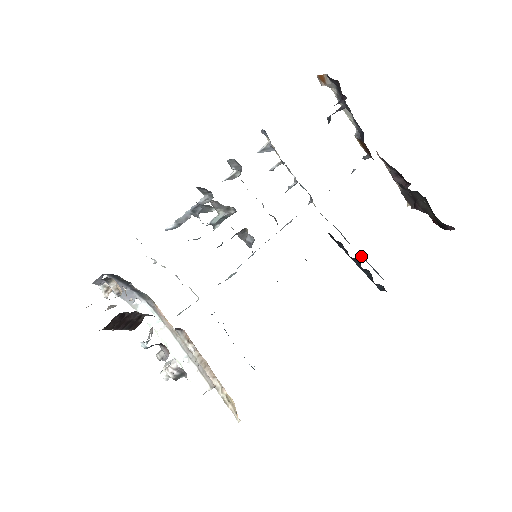
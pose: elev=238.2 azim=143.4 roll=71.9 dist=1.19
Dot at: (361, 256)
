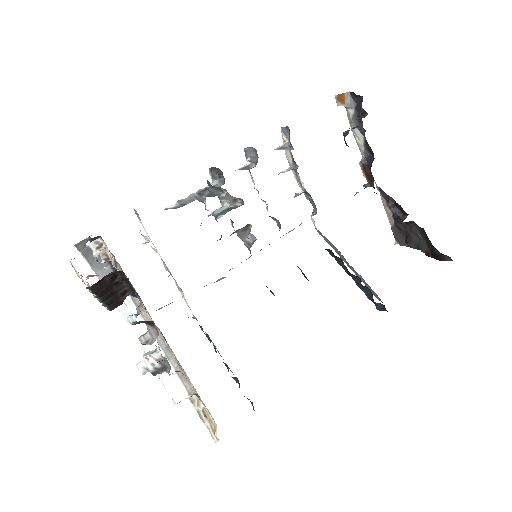
Dot at: occluded
